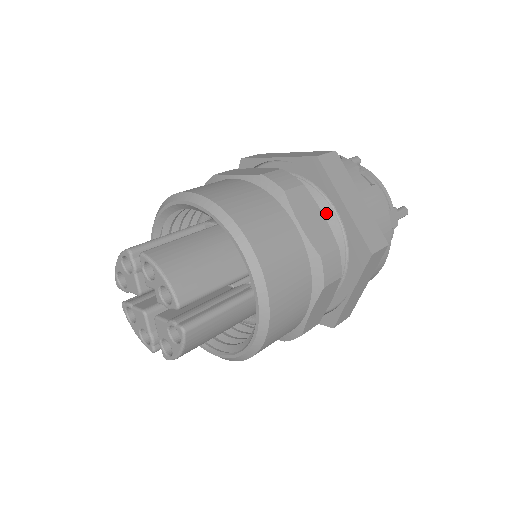
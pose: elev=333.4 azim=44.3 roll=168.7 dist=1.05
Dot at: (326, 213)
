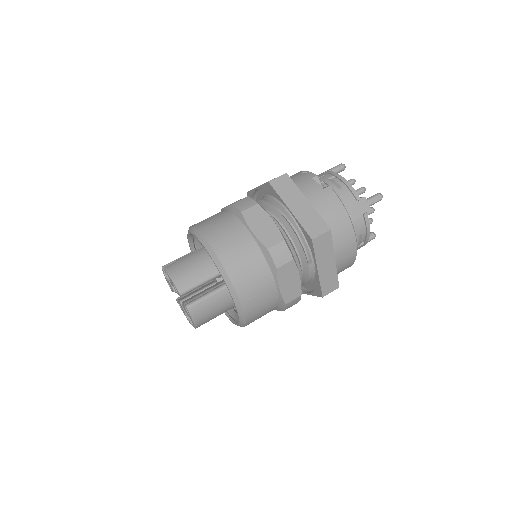
Dot at: (283, 218)
